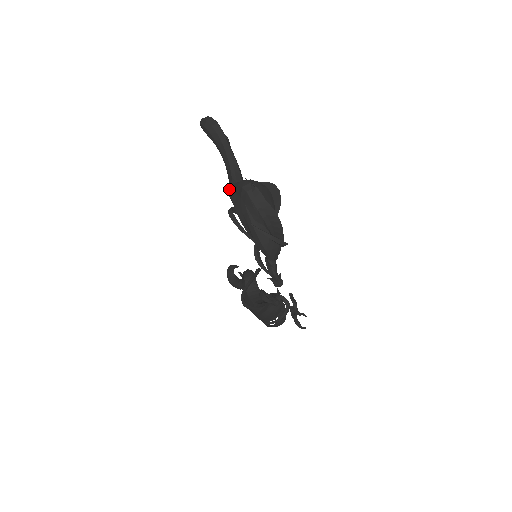
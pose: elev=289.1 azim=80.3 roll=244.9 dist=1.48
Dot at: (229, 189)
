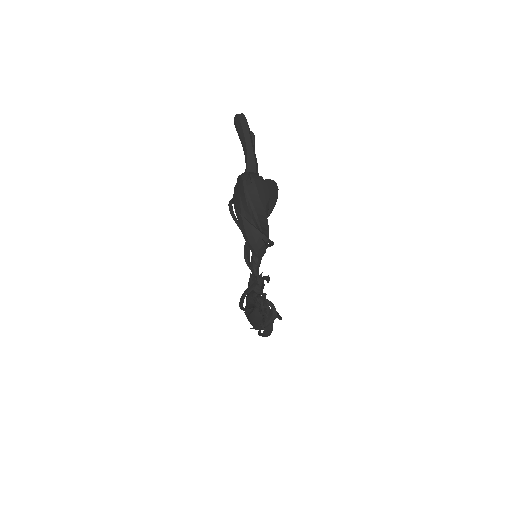
Dot at: occluded
